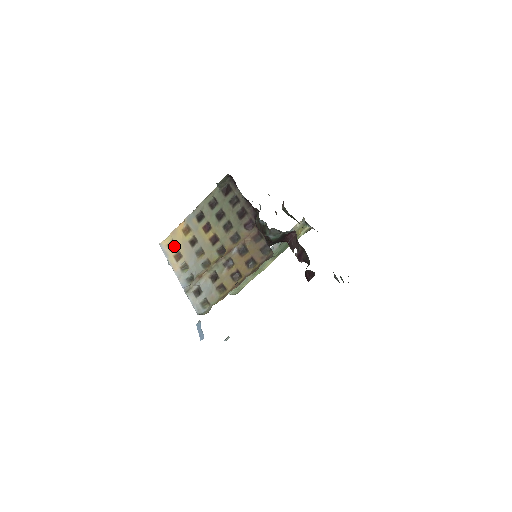
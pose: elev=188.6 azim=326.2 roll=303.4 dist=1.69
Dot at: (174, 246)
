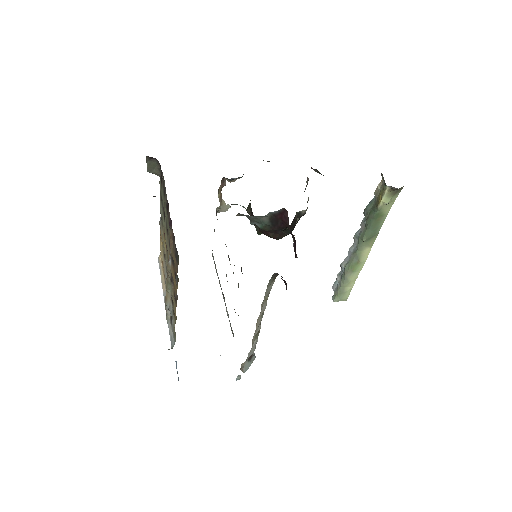
Dot at: occluded
